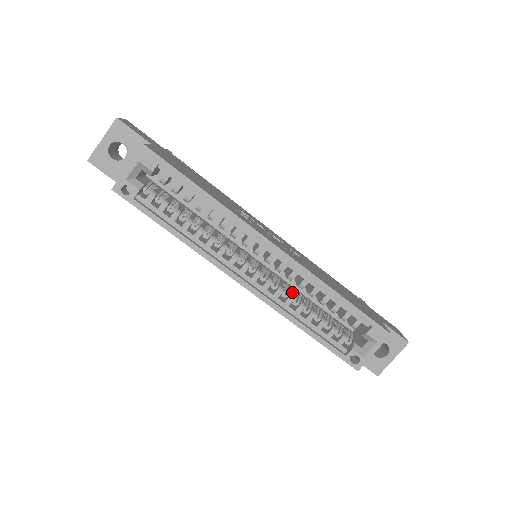
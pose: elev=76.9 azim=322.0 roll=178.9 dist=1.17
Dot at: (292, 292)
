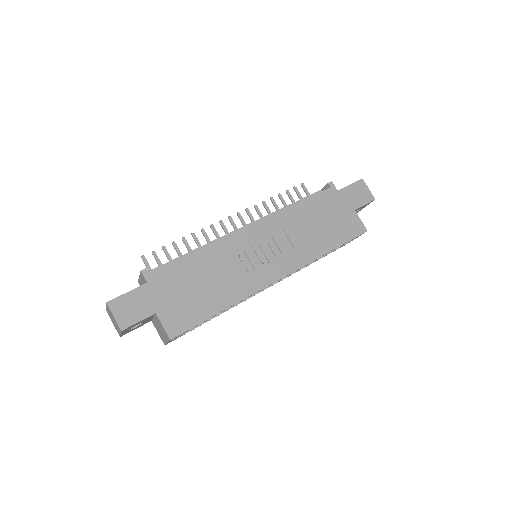
Dot at: occluded
